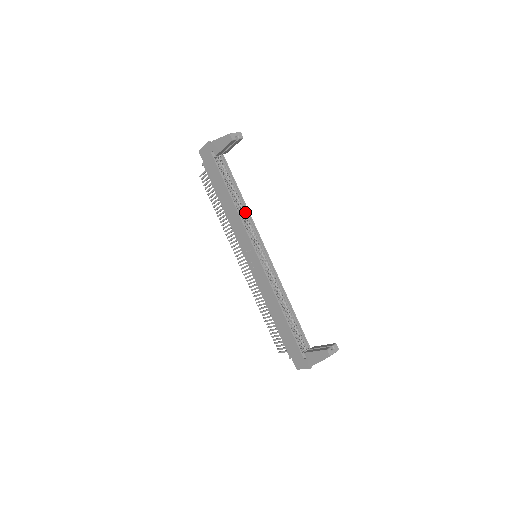
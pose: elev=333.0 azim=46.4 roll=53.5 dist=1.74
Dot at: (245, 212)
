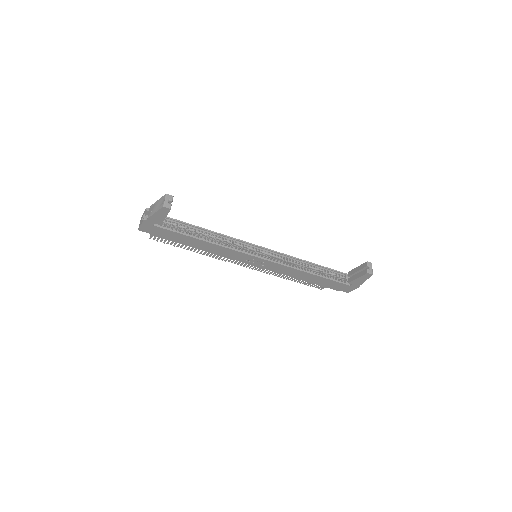
Dot at: (221, 238)
